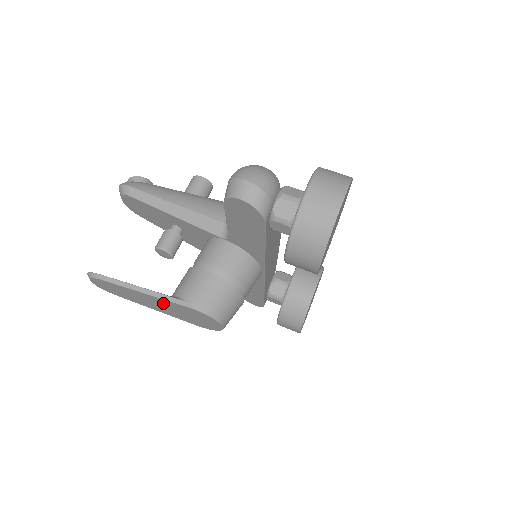
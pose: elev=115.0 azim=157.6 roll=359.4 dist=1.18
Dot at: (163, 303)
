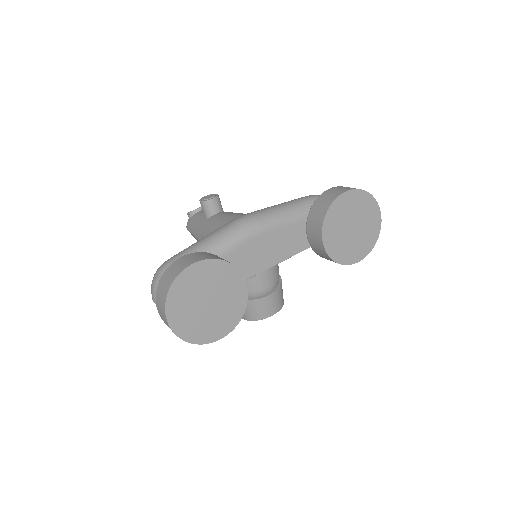
Dot at: occluded
